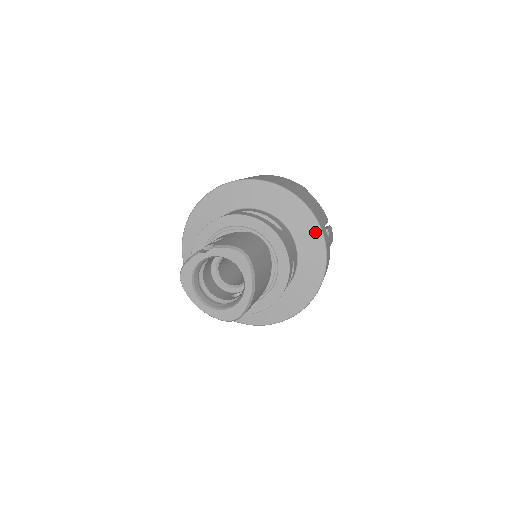
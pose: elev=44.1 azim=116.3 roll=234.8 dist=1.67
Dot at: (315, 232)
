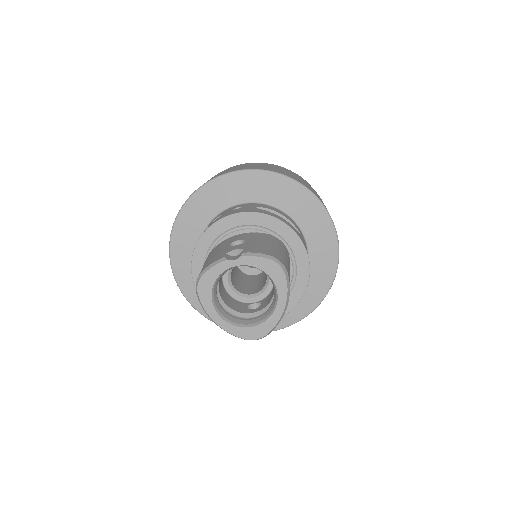
Dot at: (330, 237)
